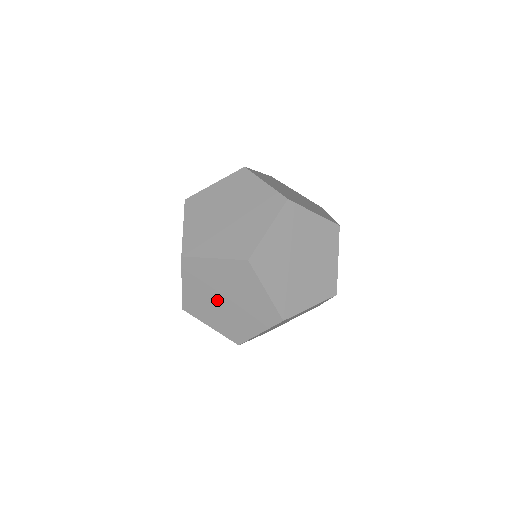
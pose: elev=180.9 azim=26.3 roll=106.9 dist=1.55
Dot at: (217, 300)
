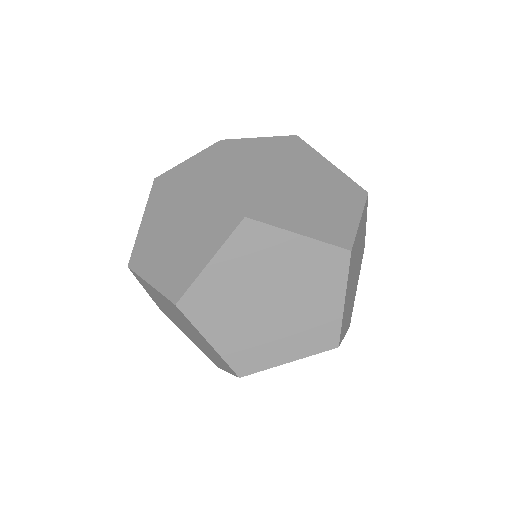
Dot at: (263, 315)
